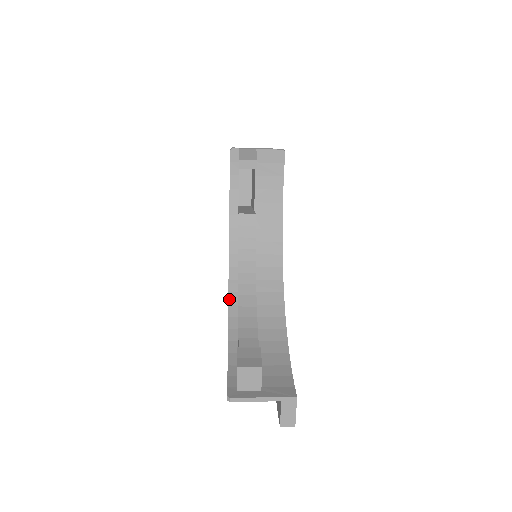
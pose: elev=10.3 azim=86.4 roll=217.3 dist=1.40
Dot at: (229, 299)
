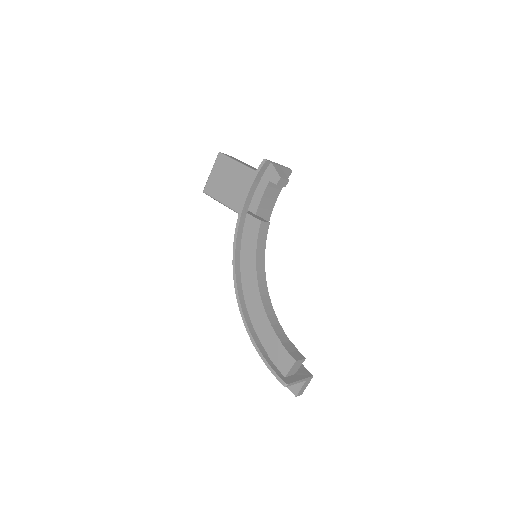
Dot at: (239, 294)
